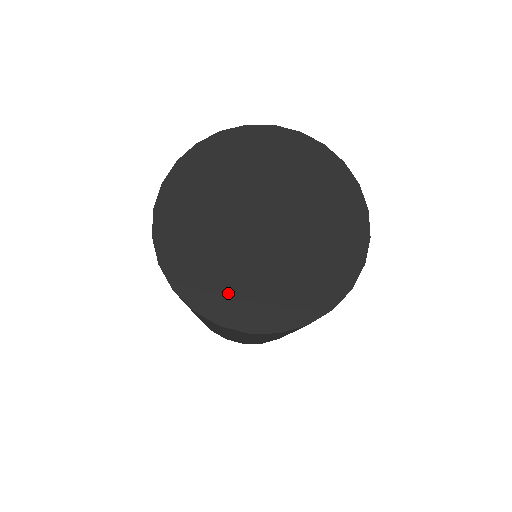
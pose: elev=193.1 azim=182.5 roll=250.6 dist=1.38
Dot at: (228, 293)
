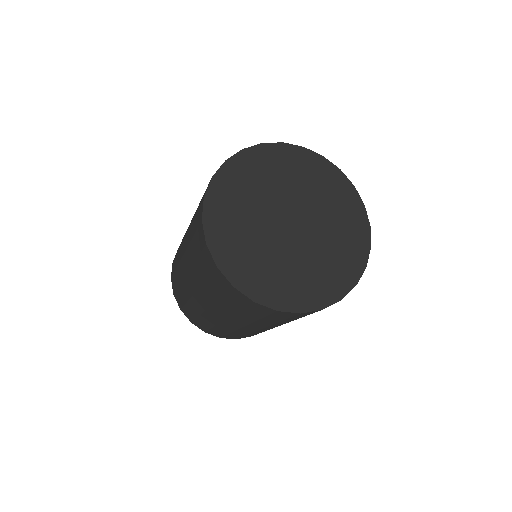
Dot at: (324, 279)
